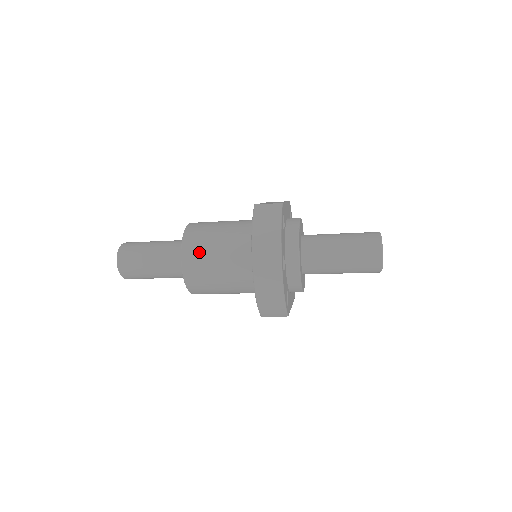
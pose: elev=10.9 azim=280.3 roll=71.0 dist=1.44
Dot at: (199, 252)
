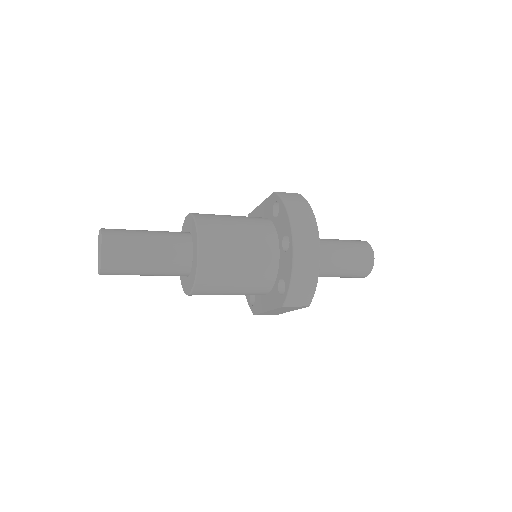
Dot at: (218, 232)
